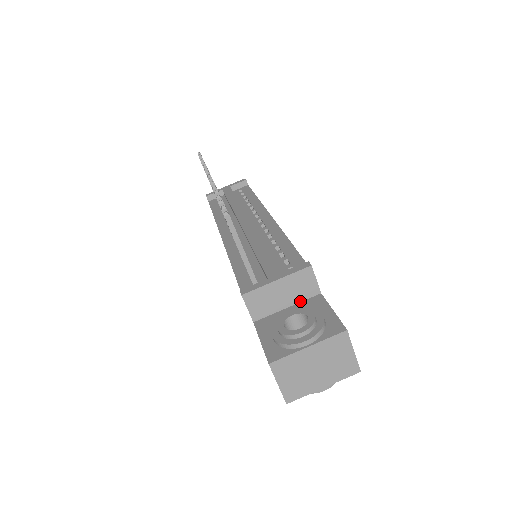
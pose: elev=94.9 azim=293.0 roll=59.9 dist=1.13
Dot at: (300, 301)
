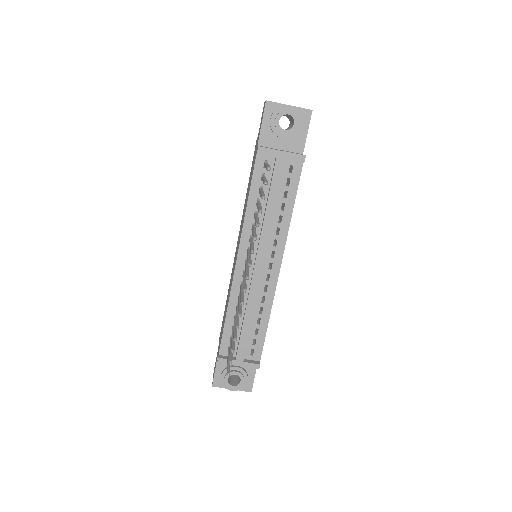
Dot at: occluded
